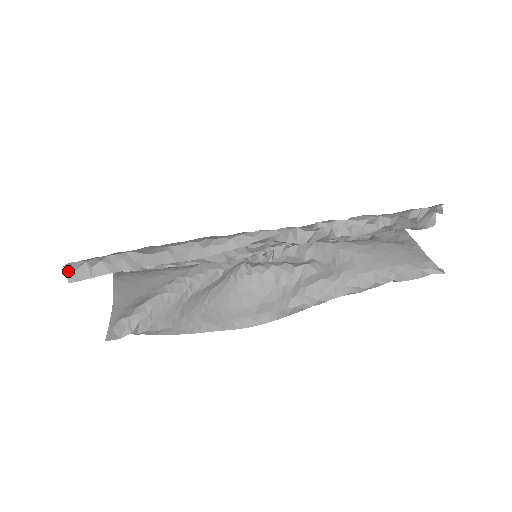
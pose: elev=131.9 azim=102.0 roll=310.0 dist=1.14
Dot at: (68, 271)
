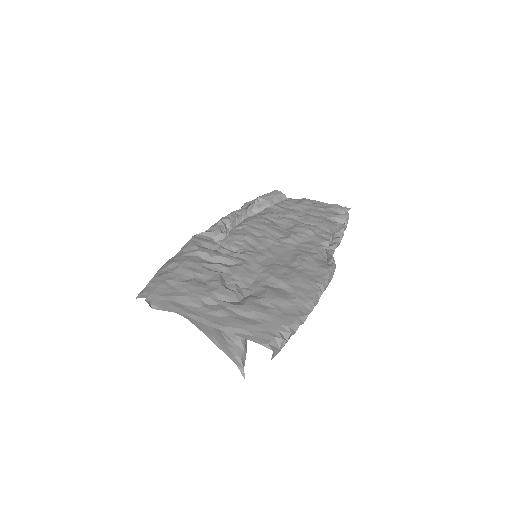
Dot at: (274, 352)
